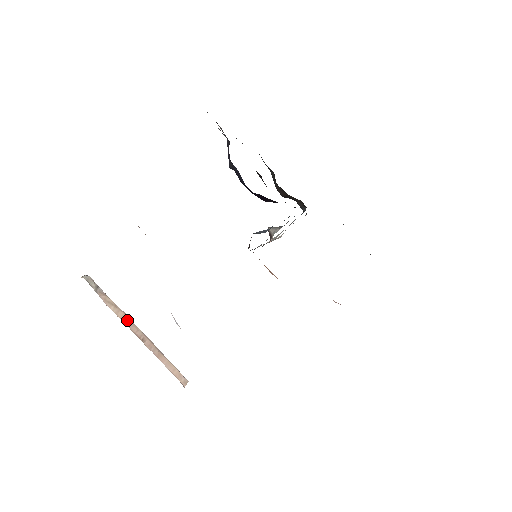
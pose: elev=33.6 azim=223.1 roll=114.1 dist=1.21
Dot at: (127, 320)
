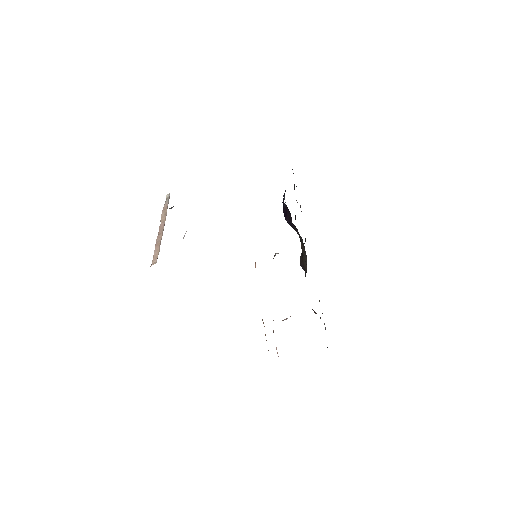
Dot at: (163, 222)
